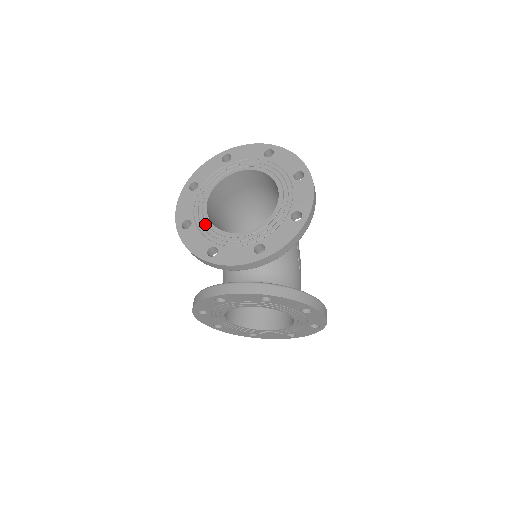
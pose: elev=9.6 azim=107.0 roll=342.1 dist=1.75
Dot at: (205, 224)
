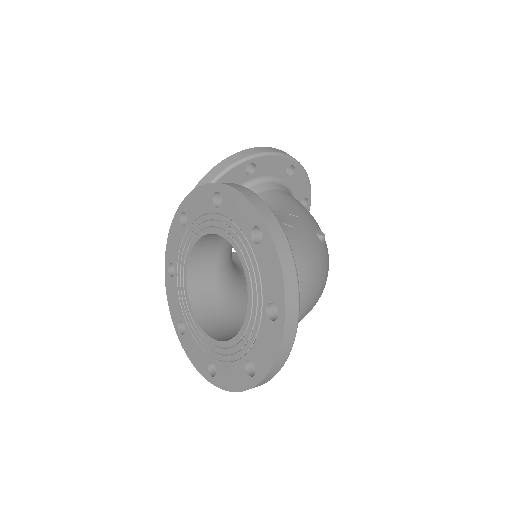
Dot at: occluded
